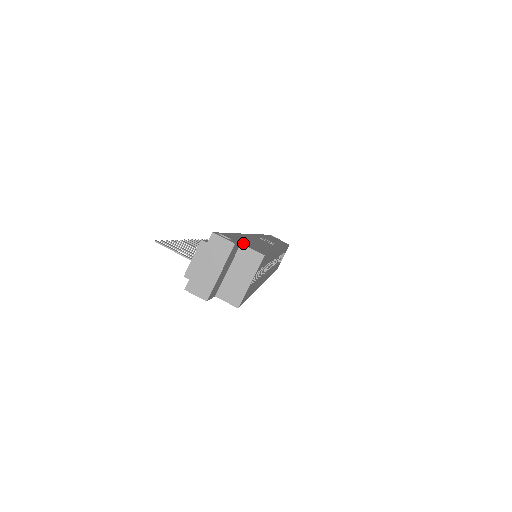
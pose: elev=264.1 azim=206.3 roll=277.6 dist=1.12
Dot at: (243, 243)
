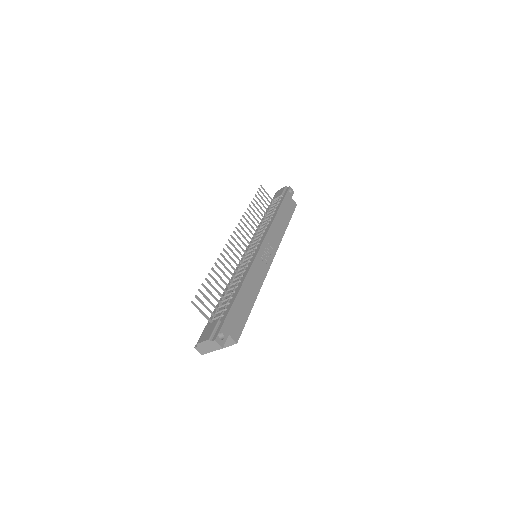
Dot at: (231, 331)
